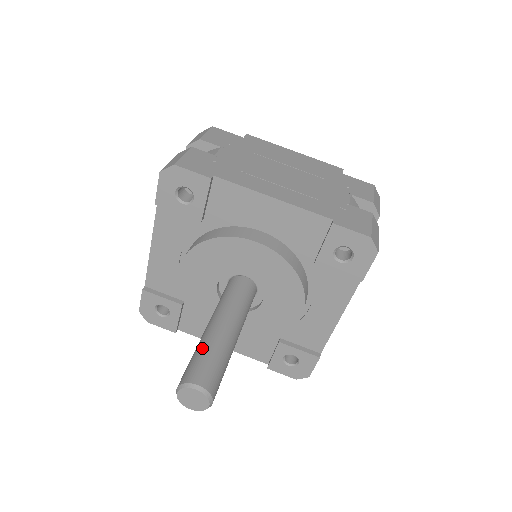
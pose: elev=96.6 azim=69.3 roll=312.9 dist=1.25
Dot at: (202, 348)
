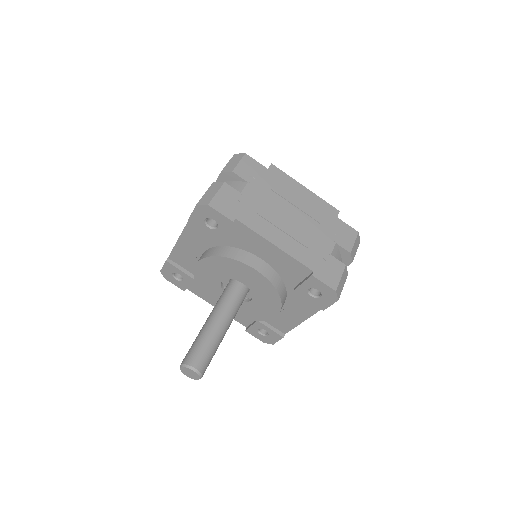
Dot at: (202, 339)
